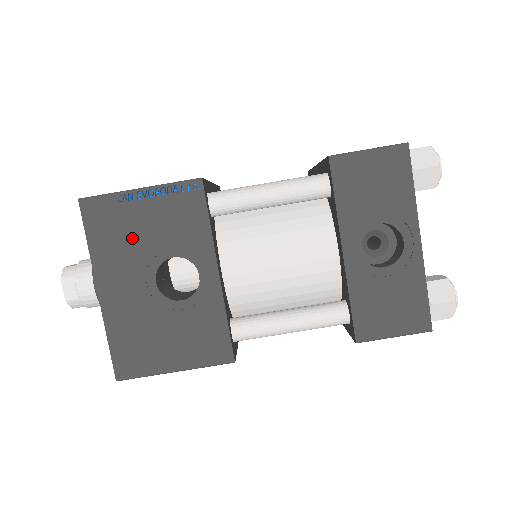
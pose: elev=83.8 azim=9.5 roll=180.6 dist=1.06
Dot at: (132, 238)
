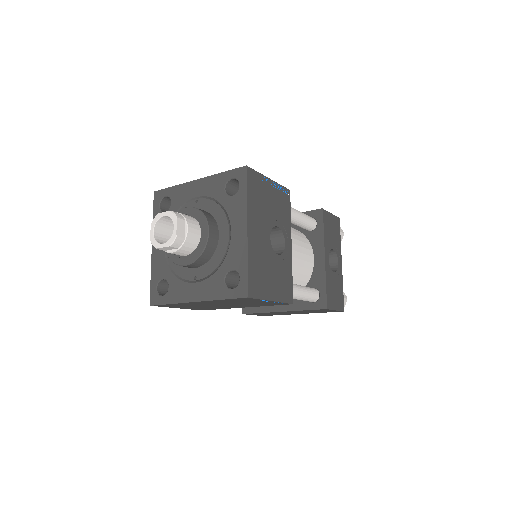
Dot at: (265, 205)
